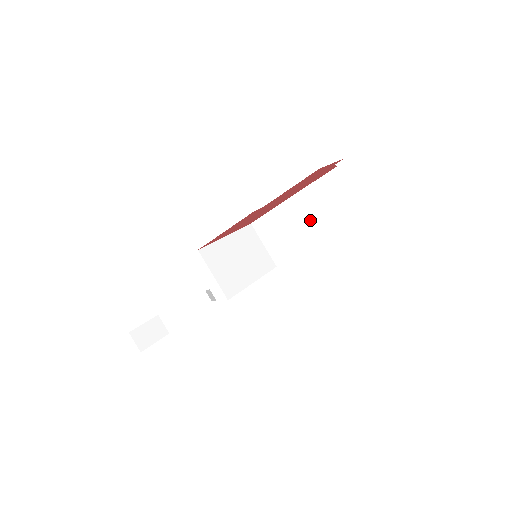
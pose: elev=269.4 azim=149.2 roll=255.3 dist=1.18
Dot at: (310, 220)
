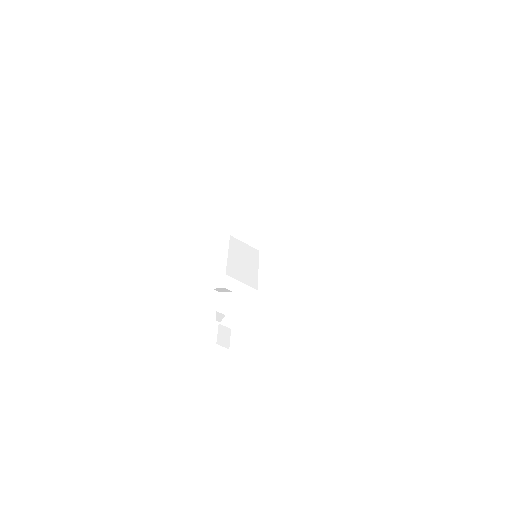
Dot at: (270, 216)
